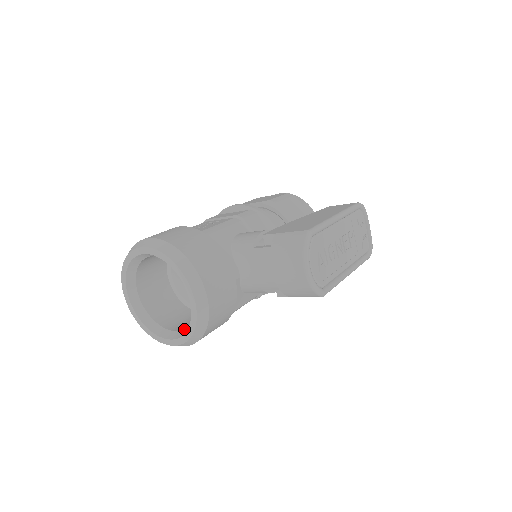
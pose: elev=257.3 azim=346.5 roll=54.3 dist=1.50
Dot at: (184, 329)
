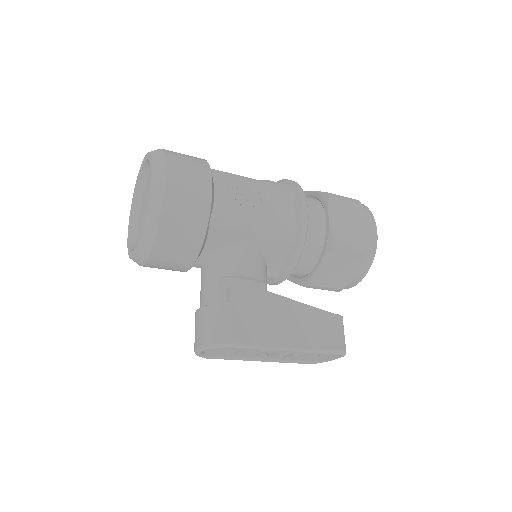
Dot at: (137, 237)
